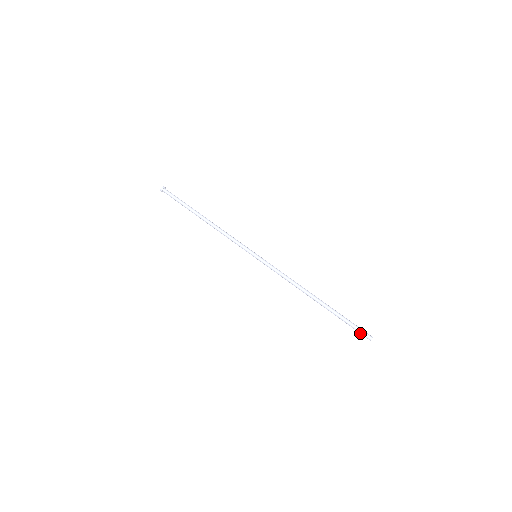
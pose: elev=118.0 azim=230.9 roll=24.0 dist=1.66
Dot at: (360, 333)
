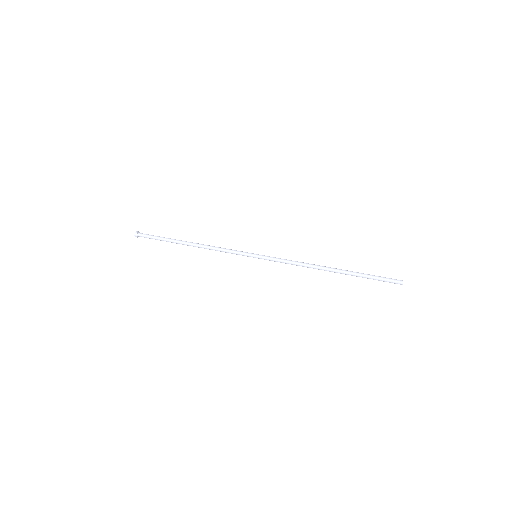
Dot at: (389, 280)
